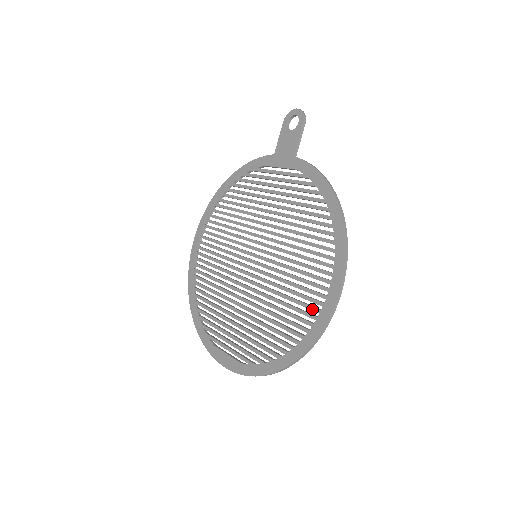
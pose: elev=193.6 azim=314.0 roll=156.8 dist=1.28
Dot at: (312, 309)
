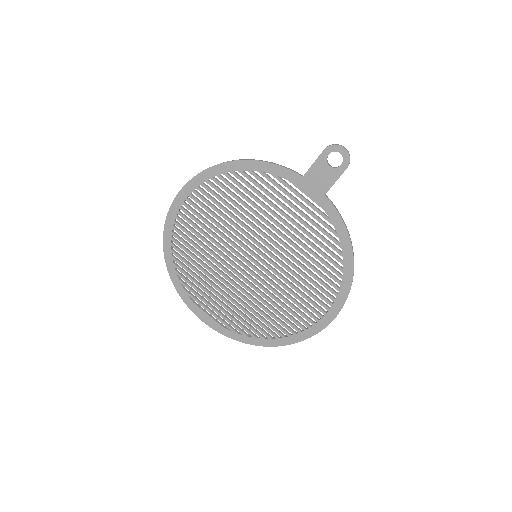
Dot at: (303, 323)
